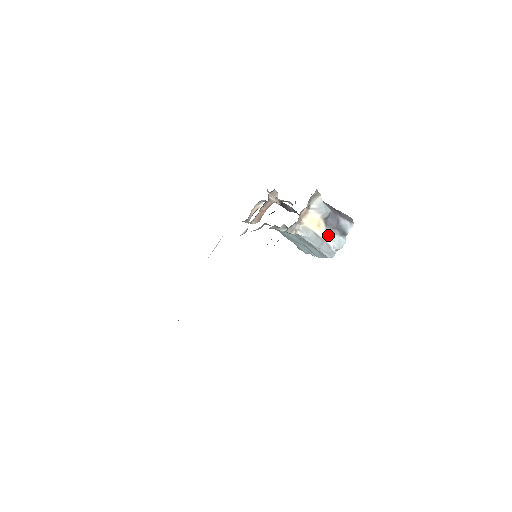
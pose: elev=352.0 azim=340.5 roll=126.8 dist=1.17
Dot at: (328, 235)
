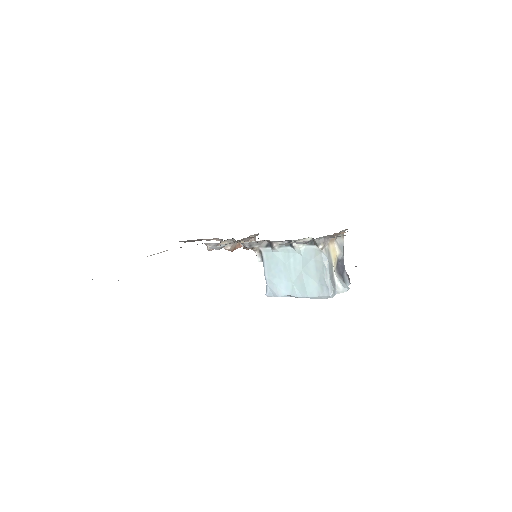
Dot at: (336, 274)
